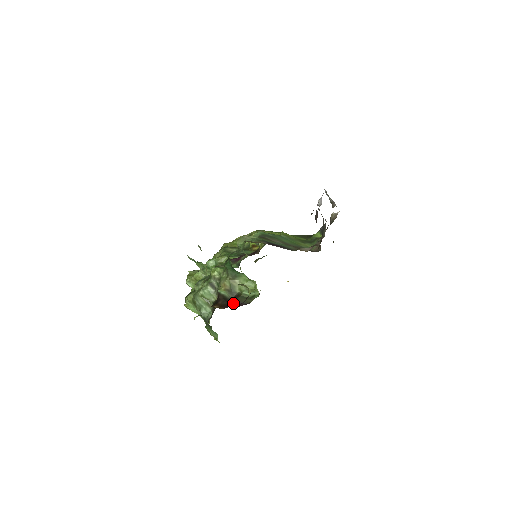
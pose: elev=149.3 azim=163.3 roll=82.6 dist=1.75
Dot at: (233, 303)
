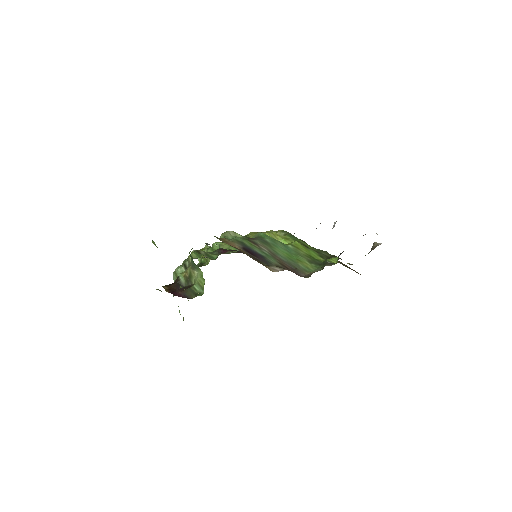
Dot at: (179, 291)
